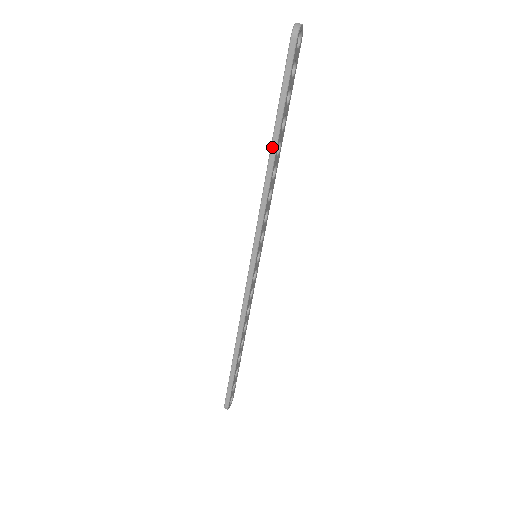
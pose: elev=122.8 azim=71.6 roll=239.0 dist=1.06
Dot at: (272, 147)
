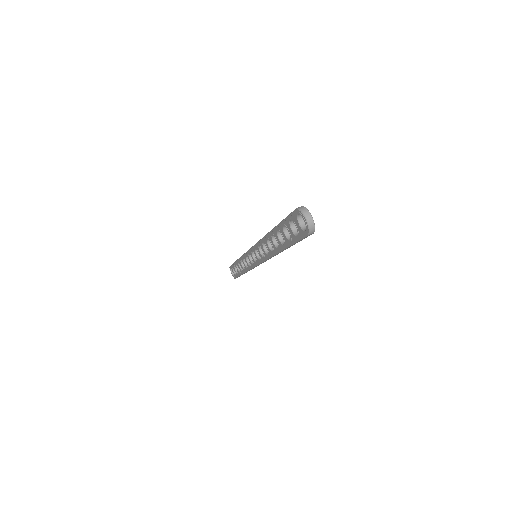
Dot at: occluded
